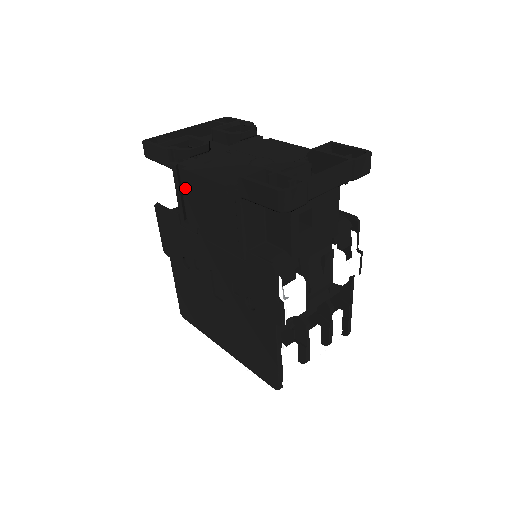
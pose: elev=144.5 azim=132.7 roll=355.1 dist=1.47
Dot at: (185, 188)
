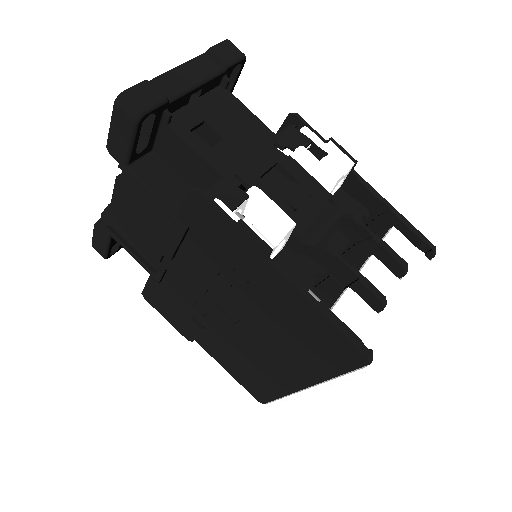
Dot at: (123, 236)
